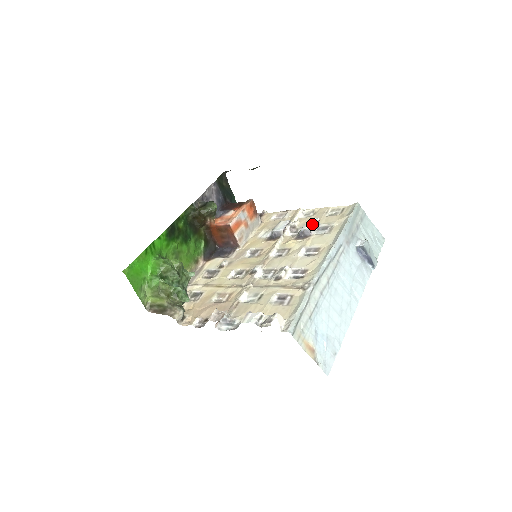
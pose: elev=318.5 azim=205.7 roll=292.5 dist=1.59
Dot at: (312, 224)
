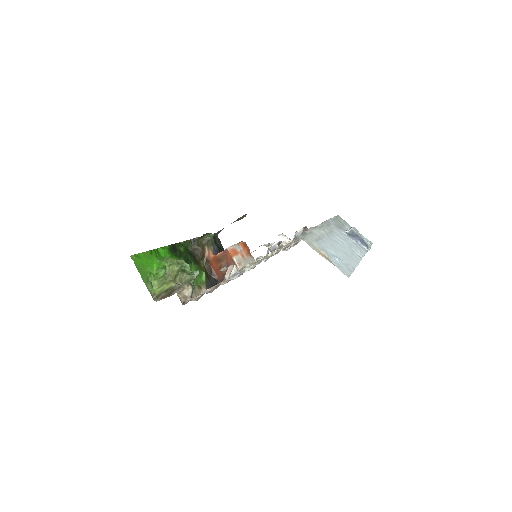
Dot at: (302, 228)
